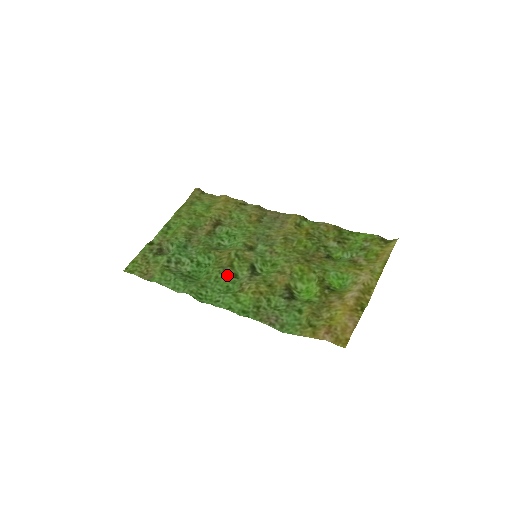
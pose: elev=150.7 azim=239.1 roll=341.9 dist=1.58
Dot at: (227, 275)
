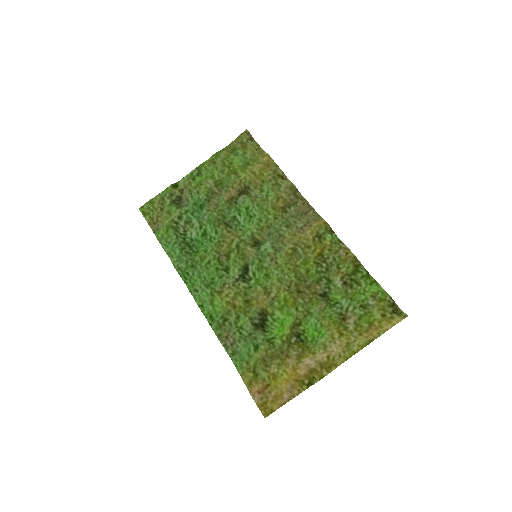
Dot at: (219, 265)
